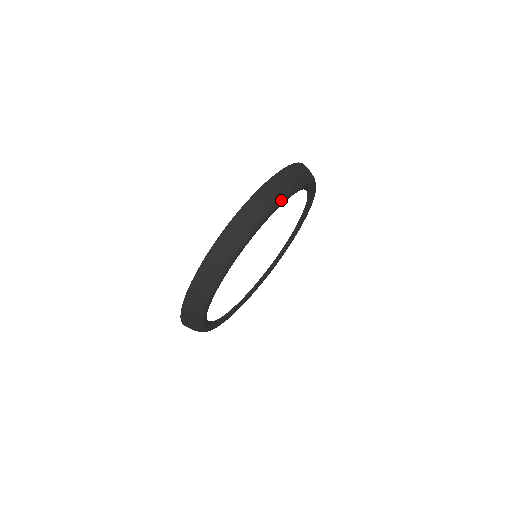
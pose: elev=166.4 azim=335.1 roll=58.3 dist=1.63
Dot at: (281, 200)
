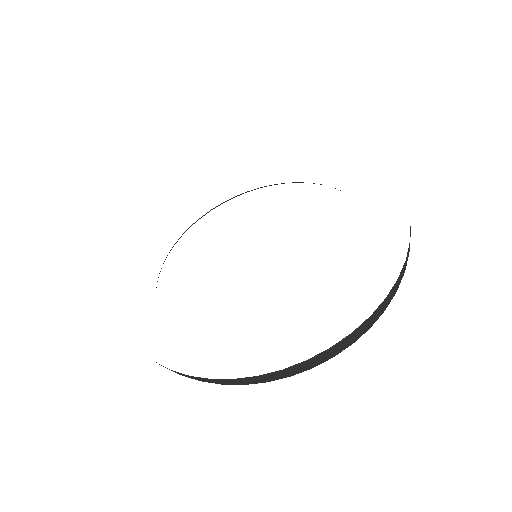
Dot at: occluded
